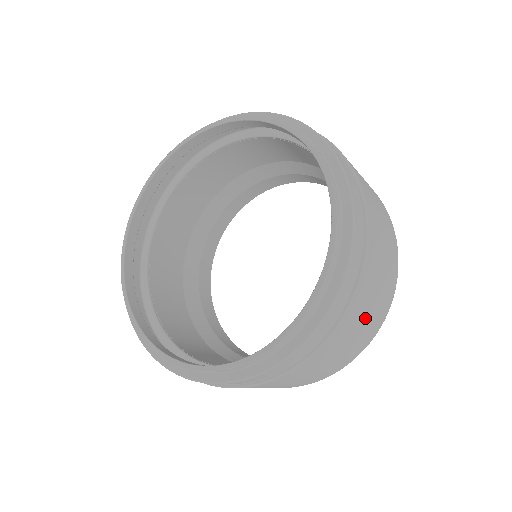
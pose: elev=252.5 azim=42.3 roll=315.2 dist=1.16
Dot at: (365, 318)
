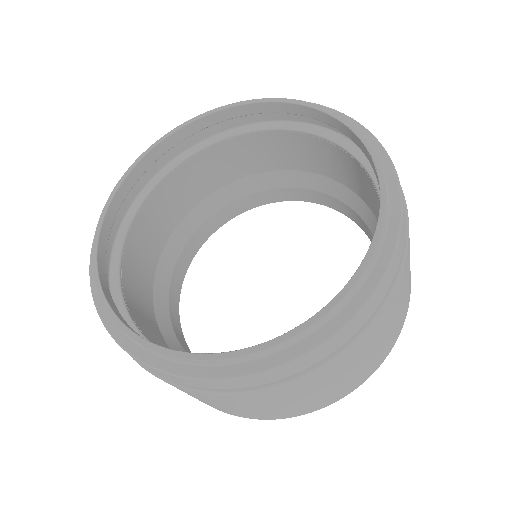
Dot at: (403, 298)
